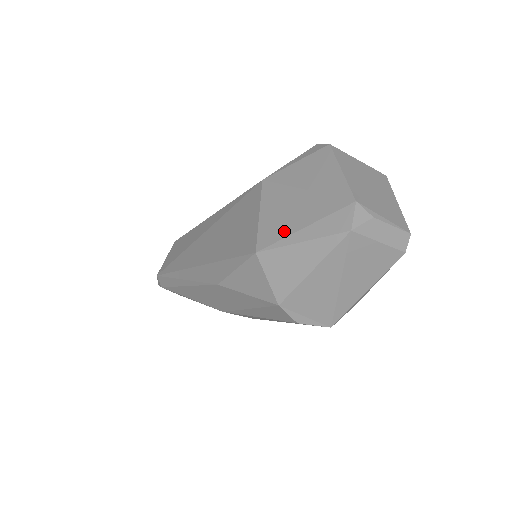
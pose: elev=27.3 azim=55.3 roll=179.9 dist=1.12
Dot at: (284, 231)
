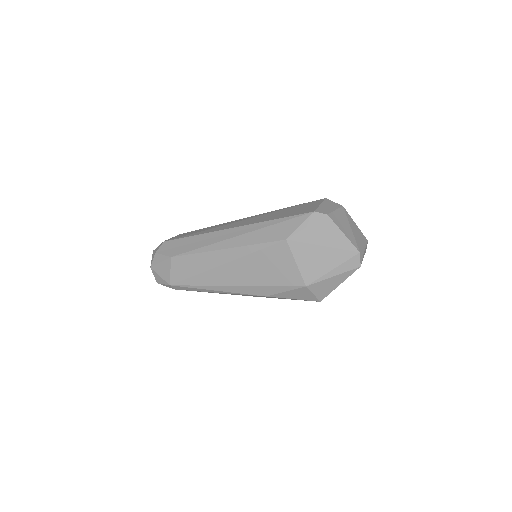
Dot at: (321, 272)
